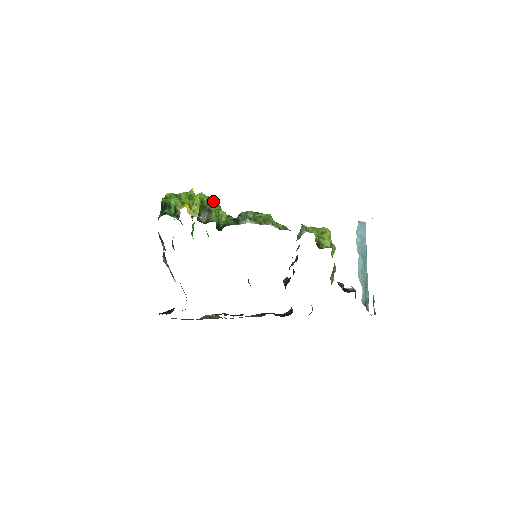
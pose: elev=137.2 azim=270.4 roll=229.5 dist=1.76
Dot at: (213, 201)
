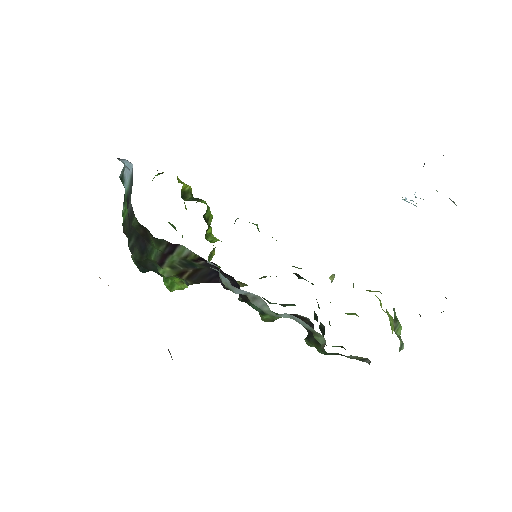
Dot at: occluded
